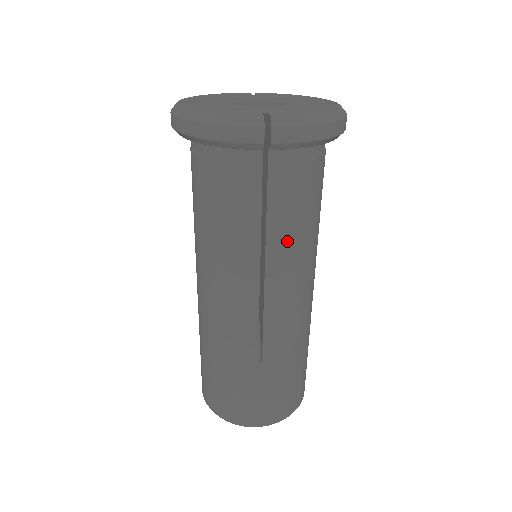
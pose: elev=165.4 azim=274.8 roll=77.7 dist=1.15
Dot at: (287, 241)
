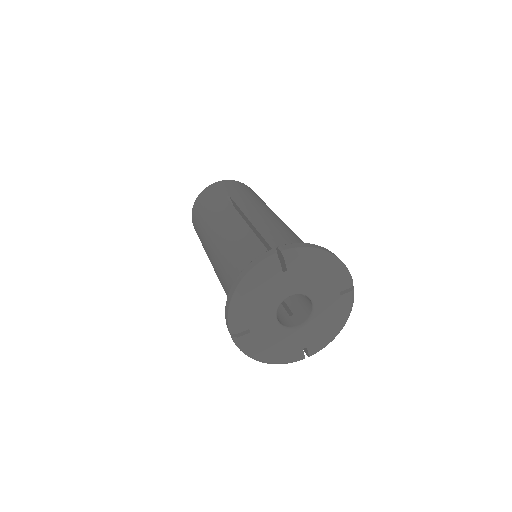
Dot at: occluded
